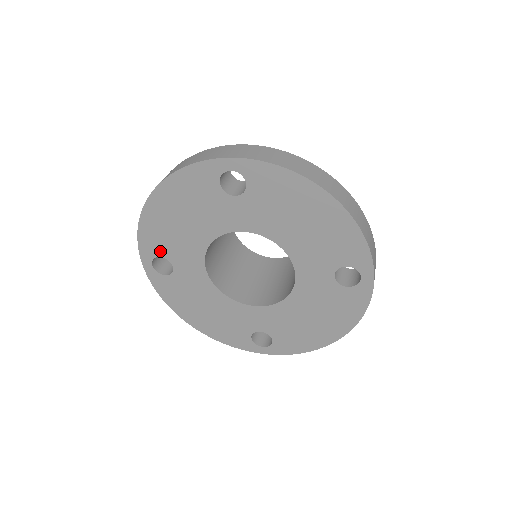
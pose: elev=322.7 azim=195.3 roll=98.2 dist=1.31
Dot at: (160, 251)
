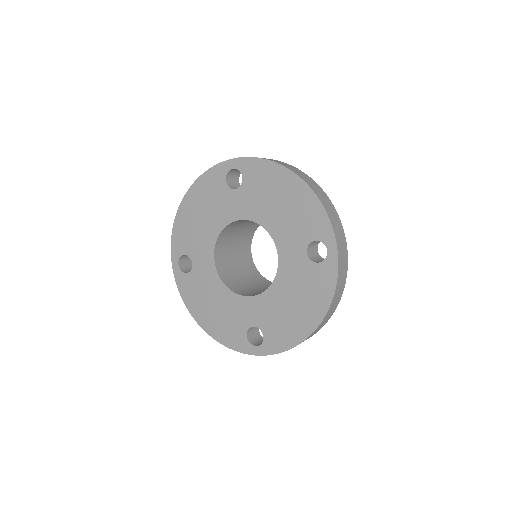
Dot at: (185, 249)
